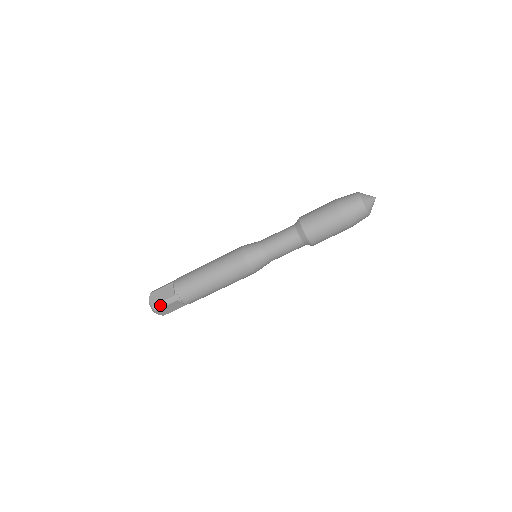
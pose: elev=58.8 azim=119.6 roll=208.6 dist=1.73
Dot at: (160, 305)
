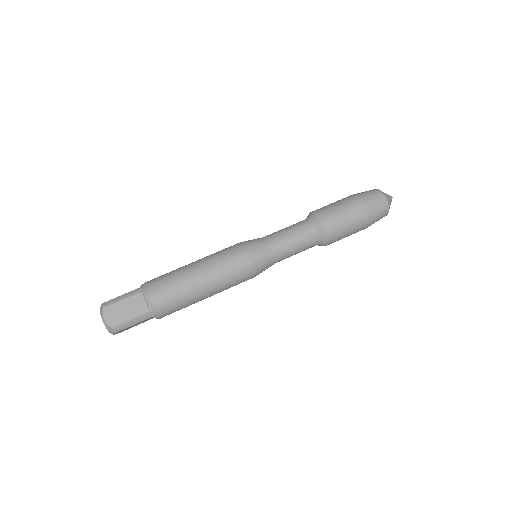
Dot at: (115, 300)
